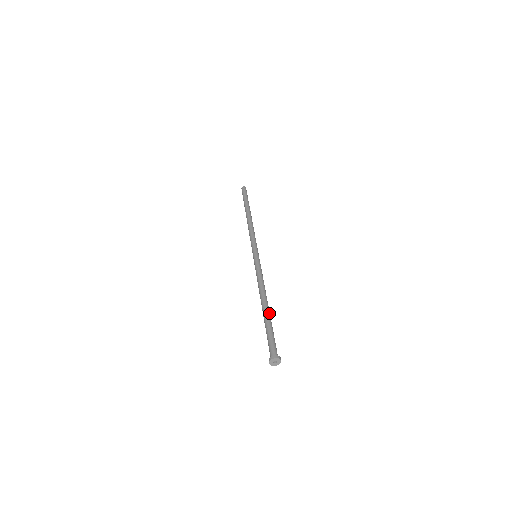
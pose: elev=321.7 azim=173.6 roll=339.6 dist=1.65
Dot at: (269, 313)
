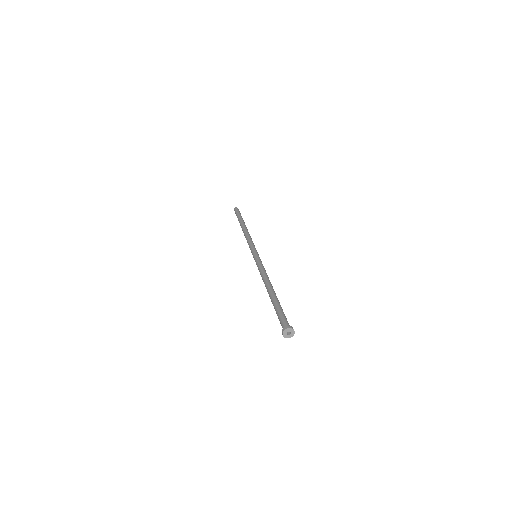
Dot at: (275, 295)
